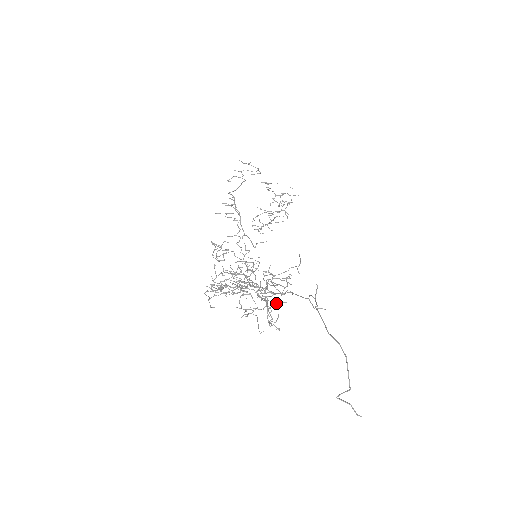
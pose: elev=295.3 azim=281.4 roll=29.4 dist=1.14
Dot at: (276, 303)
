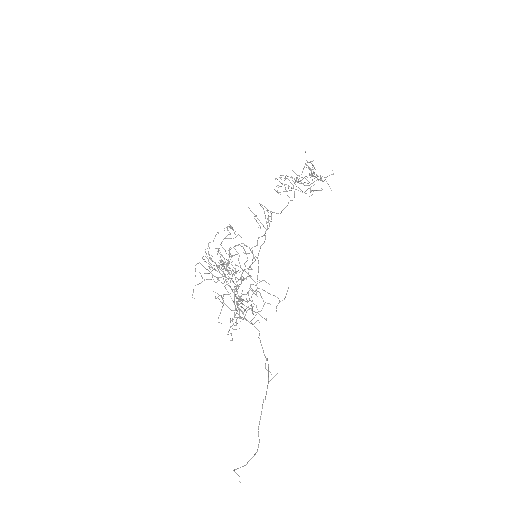
Dot at: occluded
